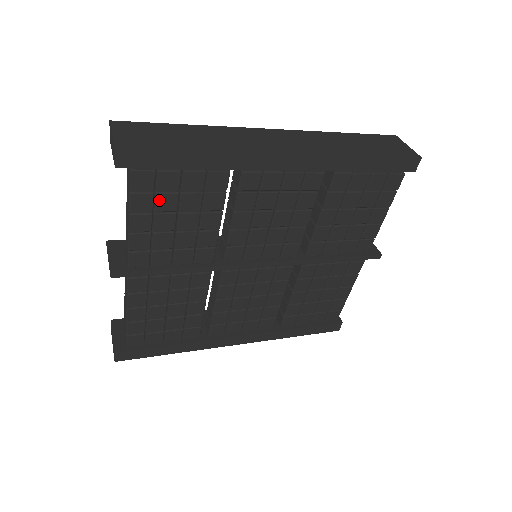
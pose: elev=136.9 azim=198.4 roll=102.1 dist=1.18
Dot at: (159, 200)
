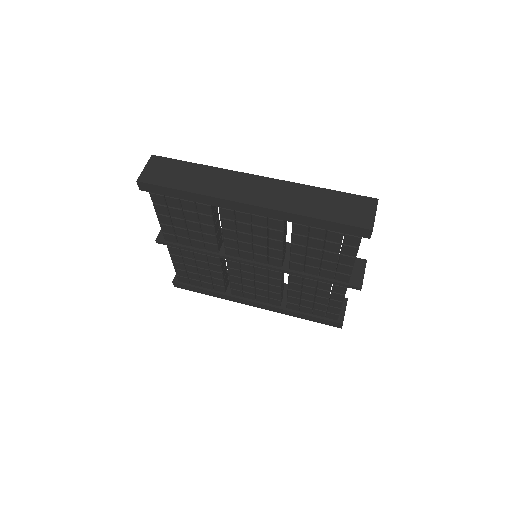
Dot at: (171, 211)
